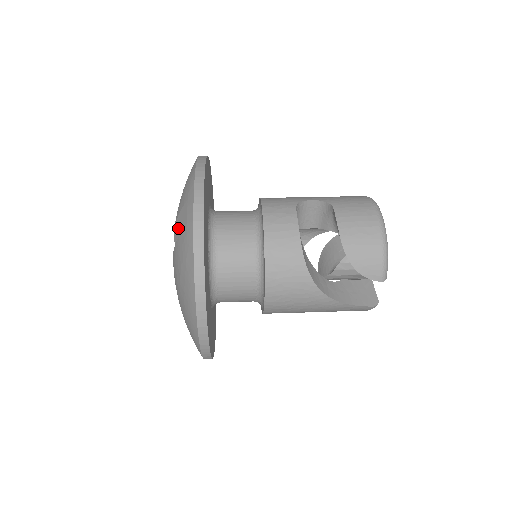
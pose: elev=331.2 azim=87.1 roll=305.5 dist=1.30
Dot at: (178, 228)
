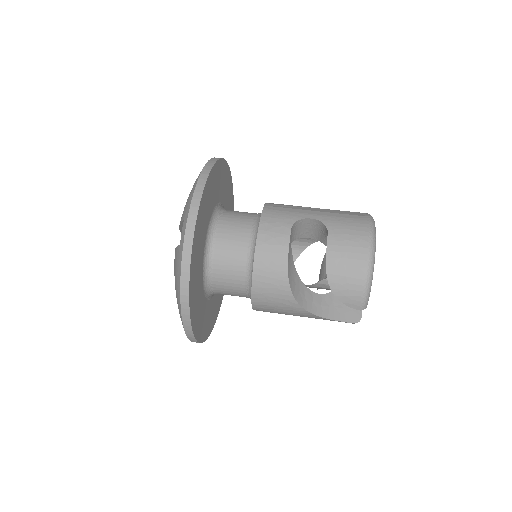
Dot at: occluded
